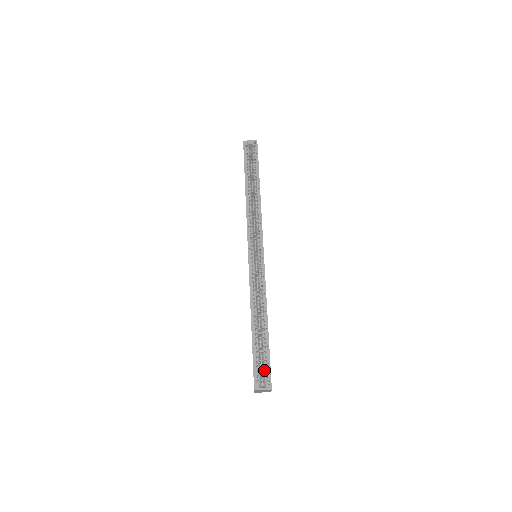
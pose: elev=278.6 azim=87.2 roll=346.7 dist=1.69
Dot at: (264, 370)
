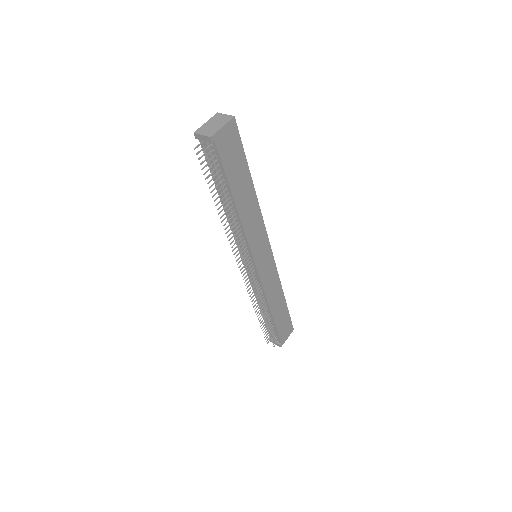
Dot at: occluded
